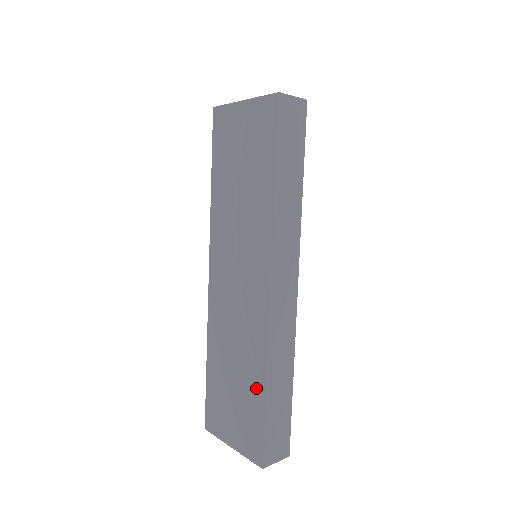
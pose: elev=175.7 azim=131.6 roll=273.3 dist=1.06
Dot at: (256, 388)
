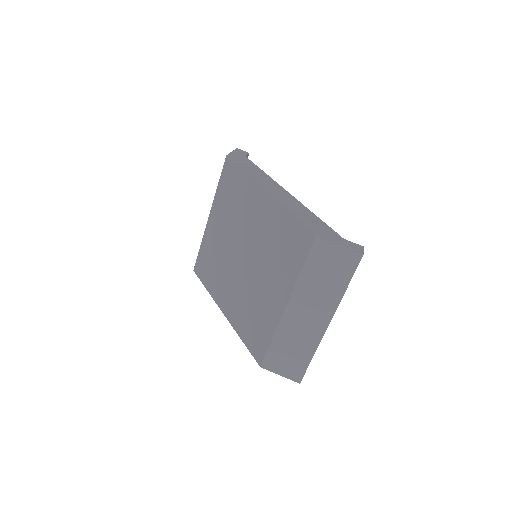
Dot at: (306, 357)
